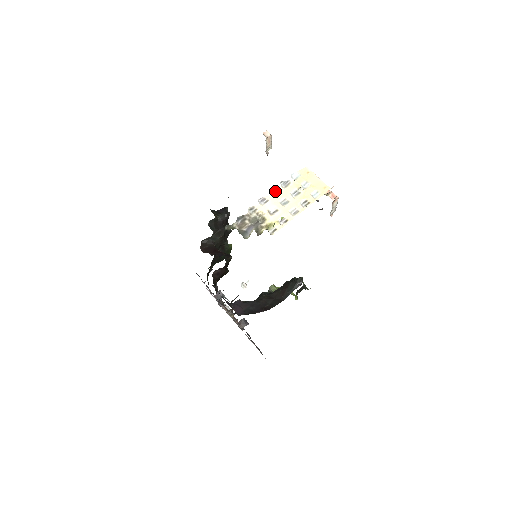
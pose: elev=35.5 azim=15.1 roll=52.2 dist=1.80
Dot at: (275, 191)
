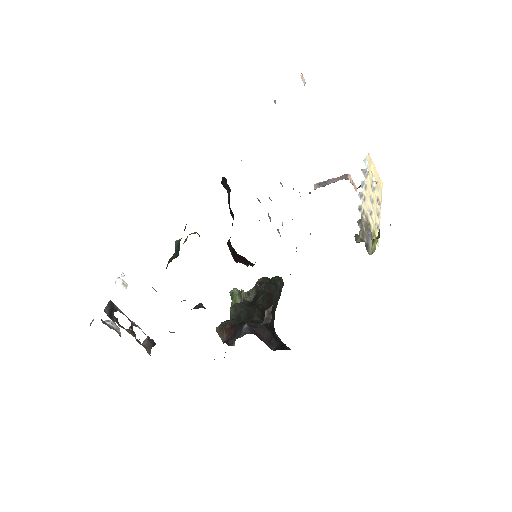
Dot at: (364, 183)
